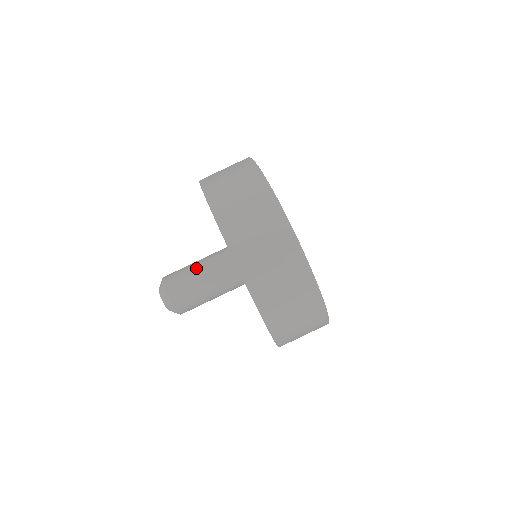
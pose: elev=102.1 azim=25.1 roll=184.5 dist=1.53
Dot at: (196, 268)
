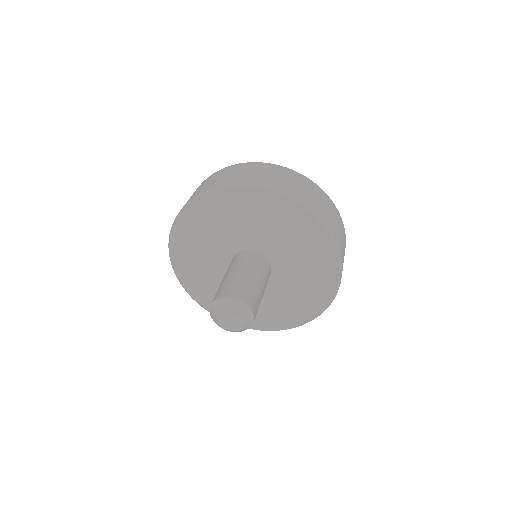
Dot at: (229, 274)
